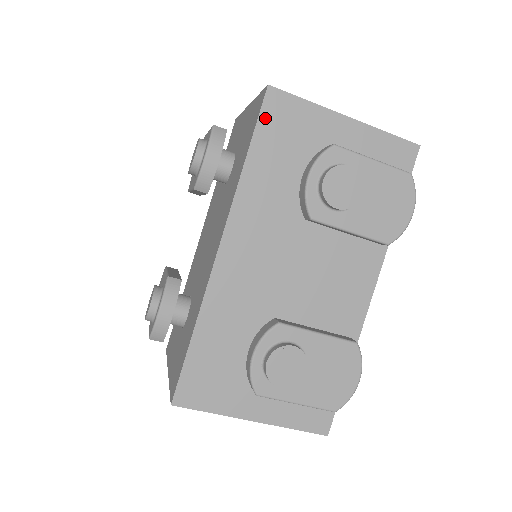
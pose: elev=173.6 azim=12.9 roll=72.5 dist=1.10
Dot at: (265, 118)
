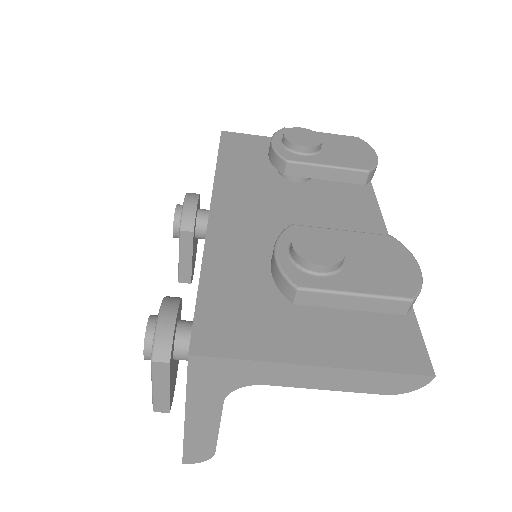
Dot at: (225, 144)
